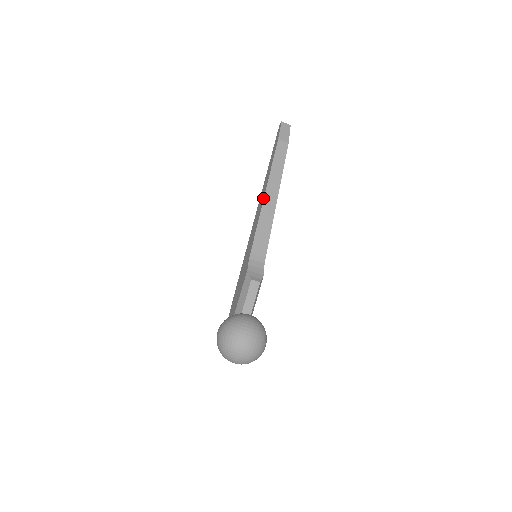
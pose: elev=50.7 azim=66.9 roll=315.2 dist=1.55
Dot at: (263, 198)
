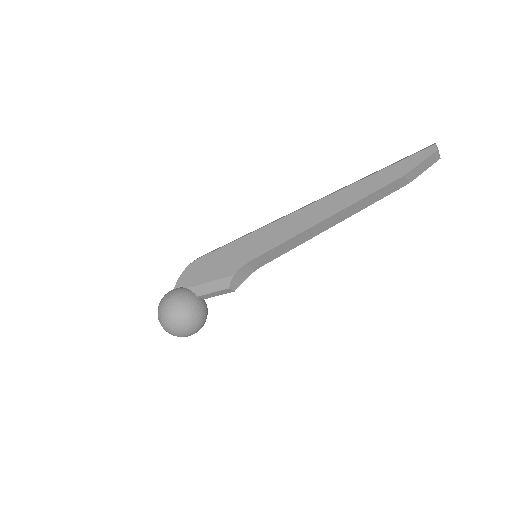
Dot at: (315, 223)
